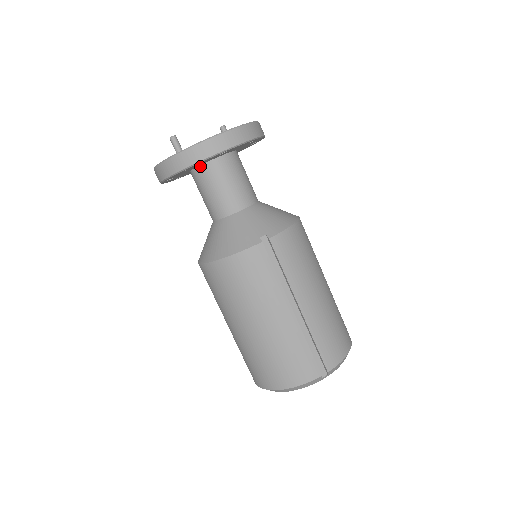
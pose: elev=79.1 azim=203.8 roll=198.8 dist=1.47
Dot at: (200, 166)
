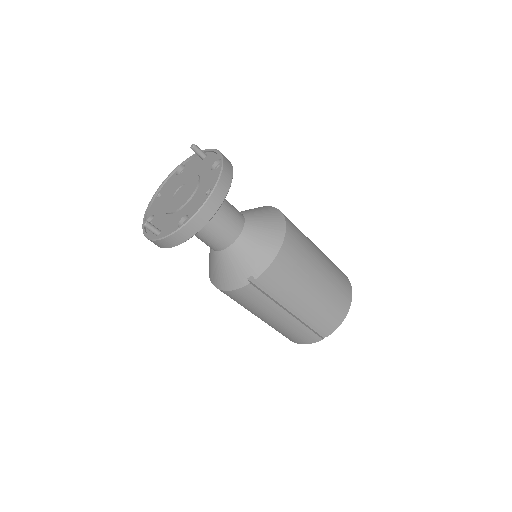
Dot at: occluded
